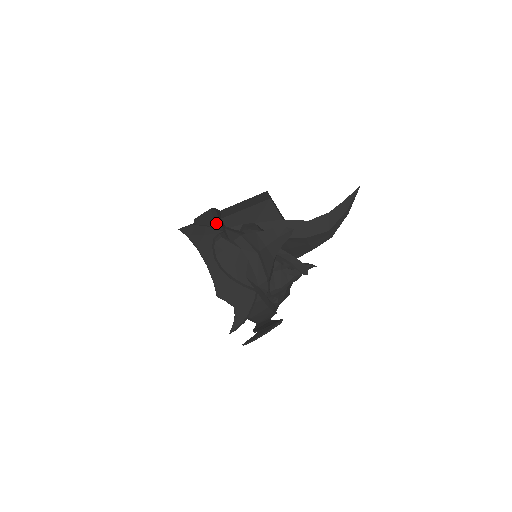
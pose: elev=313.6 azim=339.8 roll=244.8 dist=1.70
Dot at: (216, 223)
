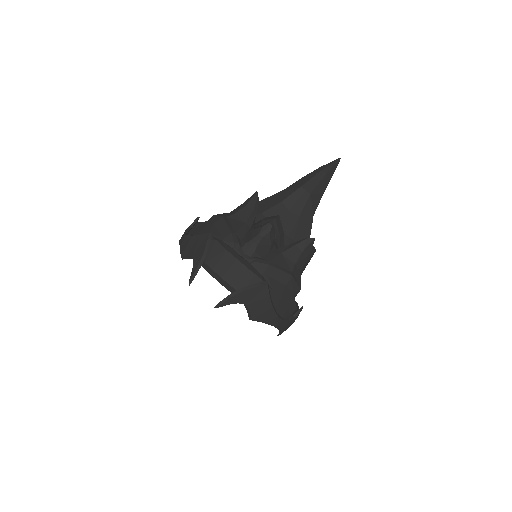
Dot at: occluded
